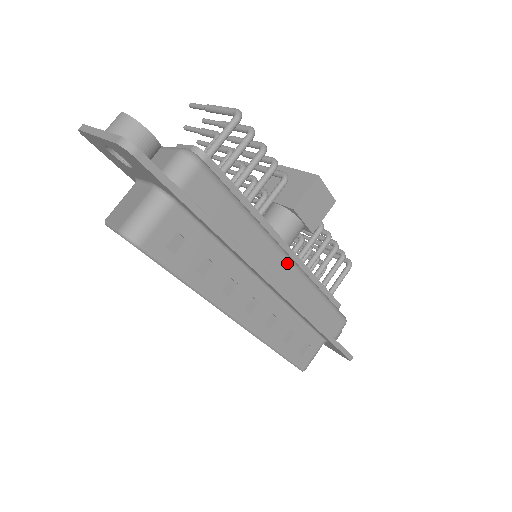
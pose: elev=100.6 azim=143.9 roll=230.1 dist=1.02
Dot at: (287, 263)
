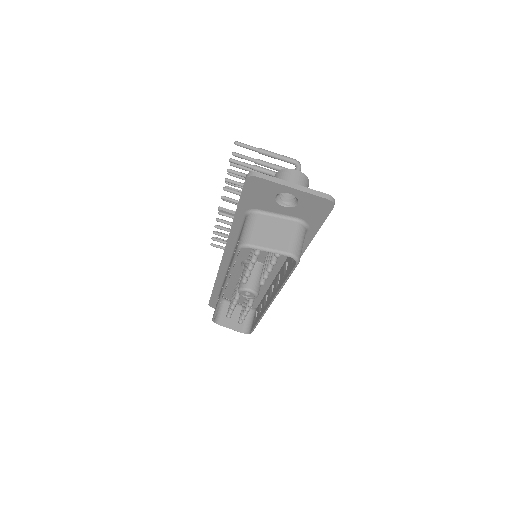
Dot at: occluded
